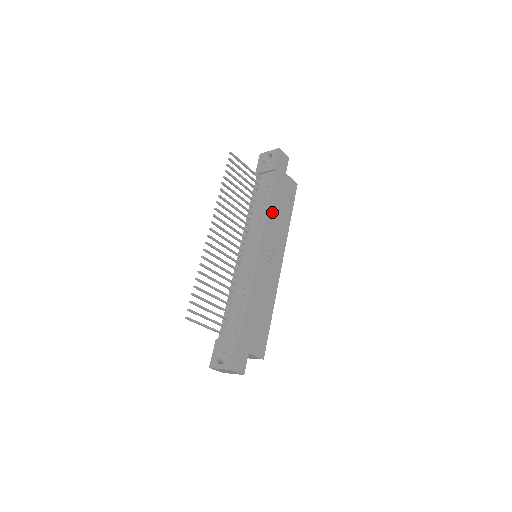
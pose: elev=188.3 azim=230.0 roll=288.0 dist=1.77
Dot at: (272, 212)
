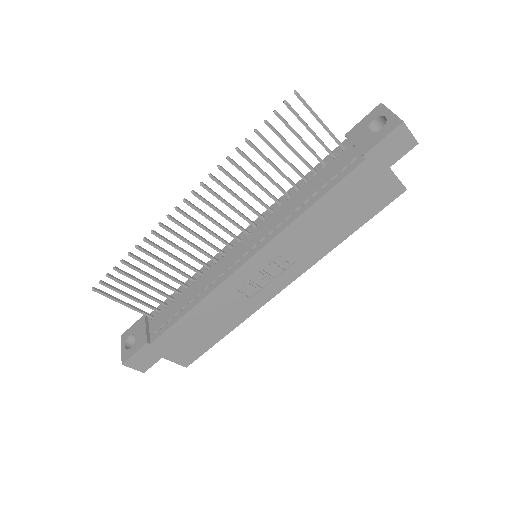
Dot at: (311, 219)
